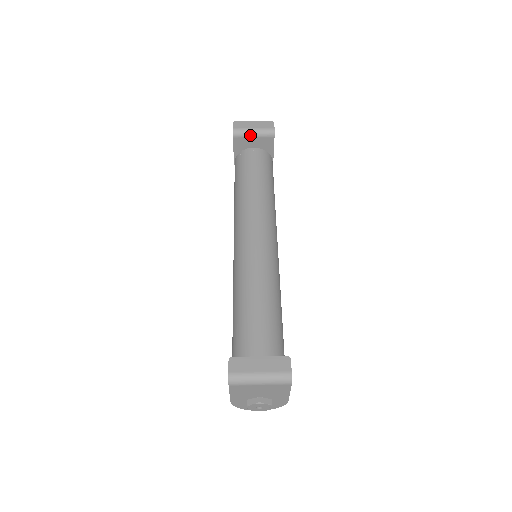
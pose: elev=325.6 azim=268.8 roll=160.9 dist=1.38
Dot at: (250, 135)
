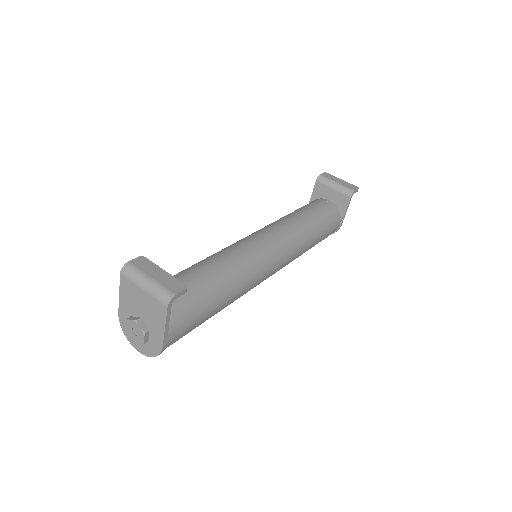
Dot at: (331, 186)
